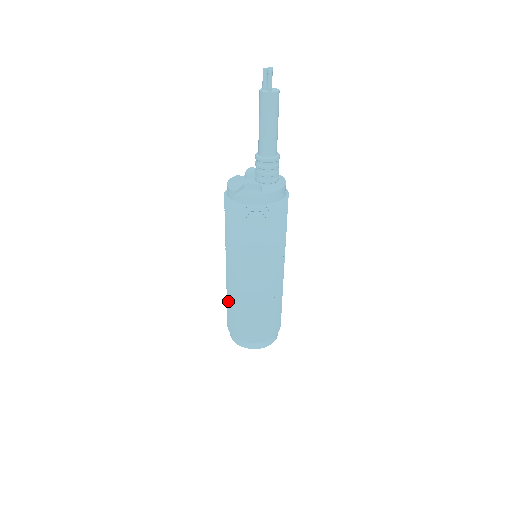
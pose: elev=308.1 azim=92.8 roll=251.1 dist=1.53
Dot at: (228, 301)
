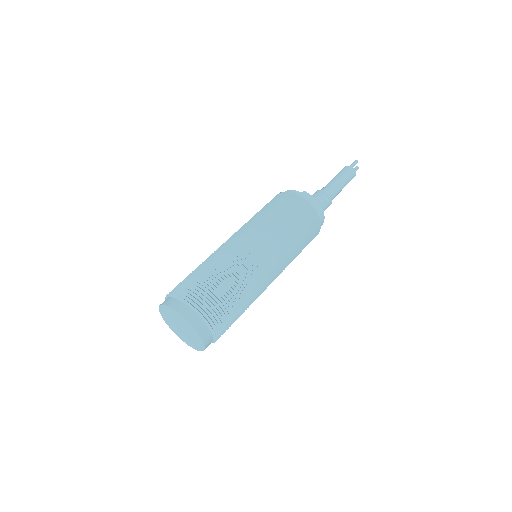
Dot at: occluded
